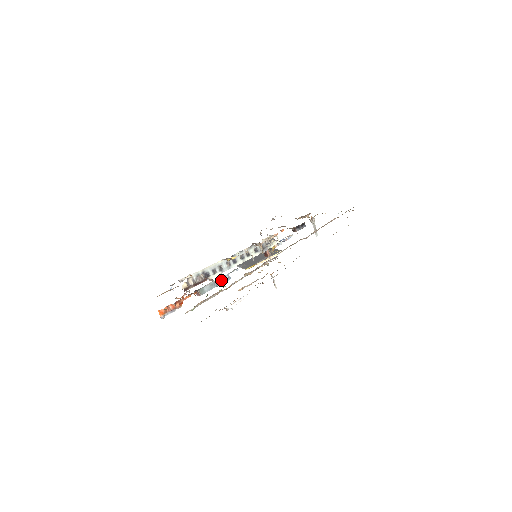
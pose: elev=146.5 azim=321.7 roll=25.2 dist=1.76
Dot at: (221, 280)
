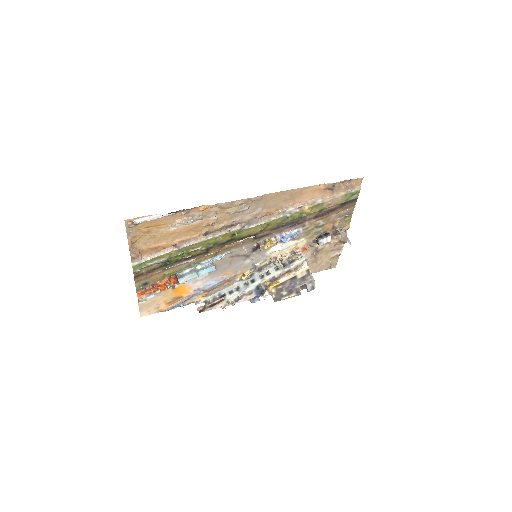
Dot at: (204, 268)
